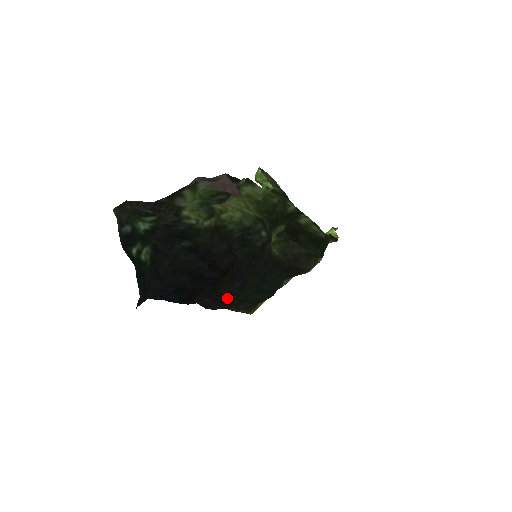
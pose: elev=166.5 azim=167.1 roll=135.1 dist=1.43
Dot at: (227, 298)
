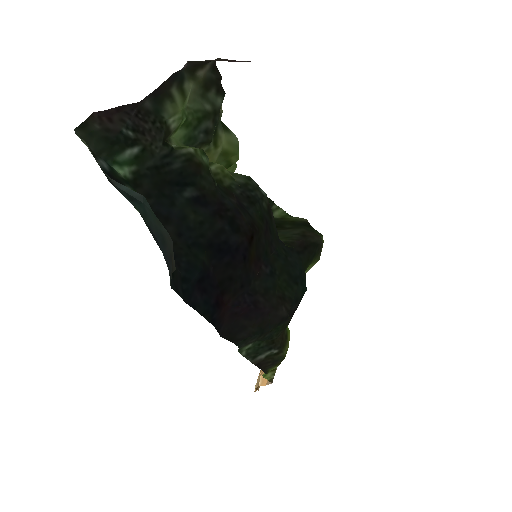
Dot at: (263, 296)
